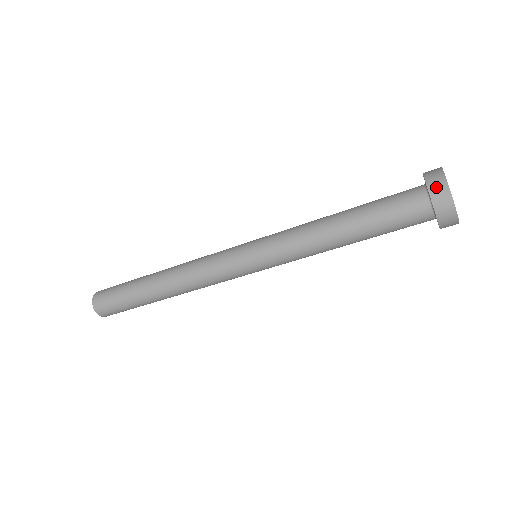
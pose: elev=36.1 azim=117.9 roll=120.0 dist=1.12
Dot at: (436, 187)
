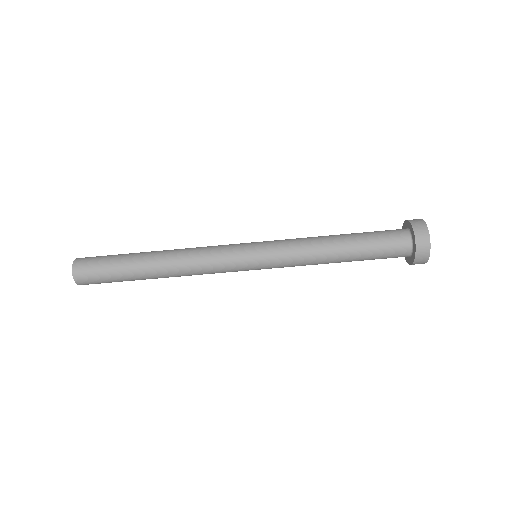
Dot at: (421, 235)
